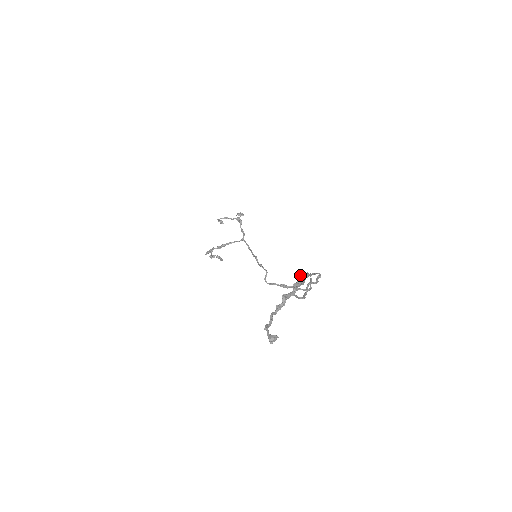
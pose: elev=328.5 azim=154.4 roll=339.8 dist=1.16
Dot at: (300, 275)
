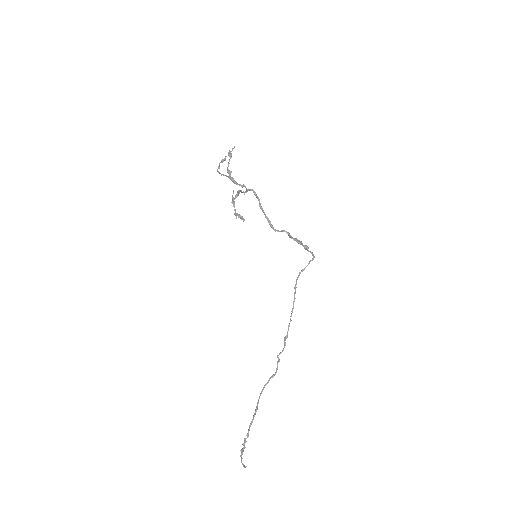
Dot at: occluded
